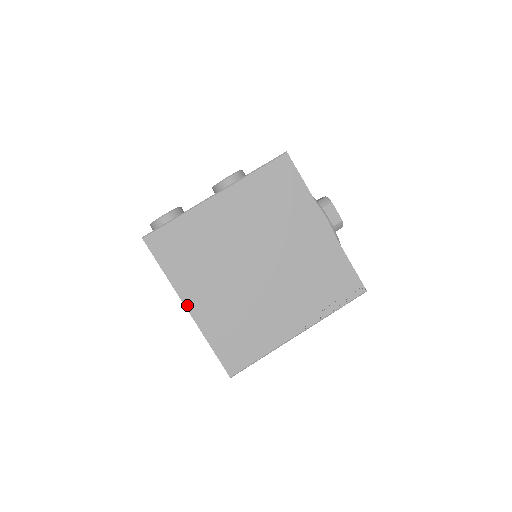
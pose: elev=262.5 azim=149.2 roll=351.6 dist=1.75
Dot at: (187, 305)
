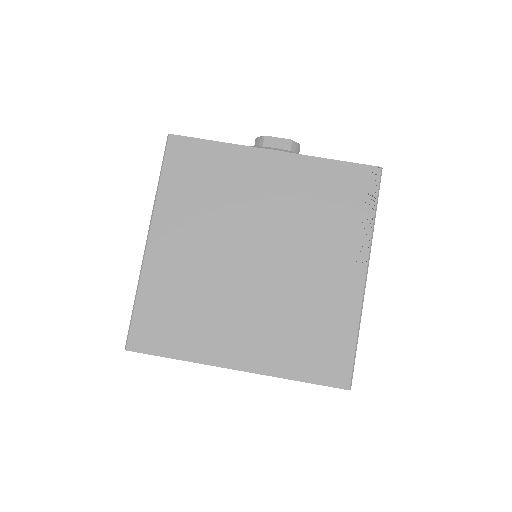
Dot at: (232, 366)
